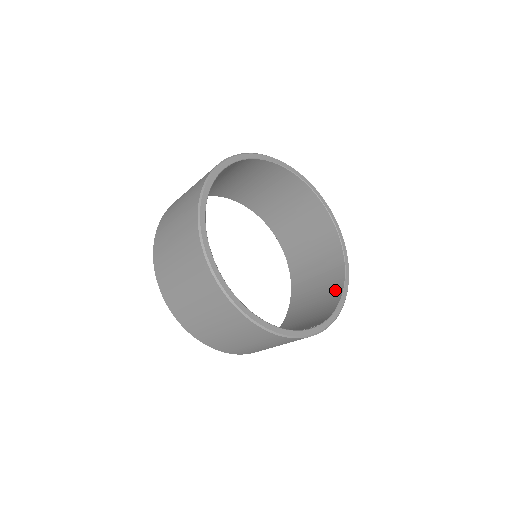
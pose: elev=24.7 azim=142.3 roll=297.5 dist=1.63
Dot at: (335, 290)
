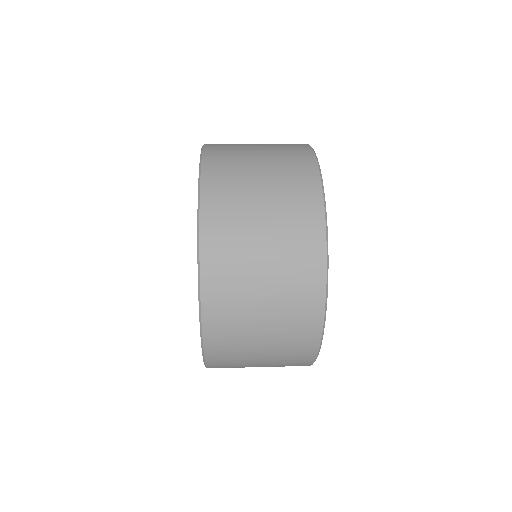
Dot at: occluded
